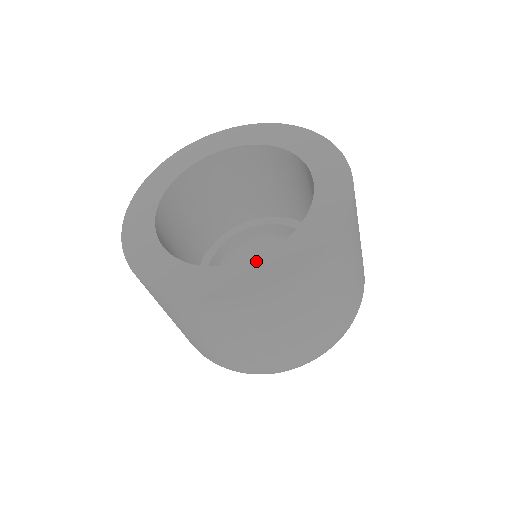
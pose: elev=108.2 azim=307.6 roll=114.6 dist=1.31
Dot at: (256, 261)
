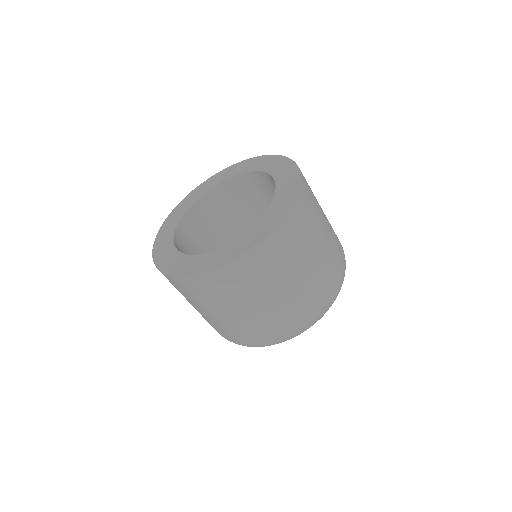
Dot at: (269, 210)
